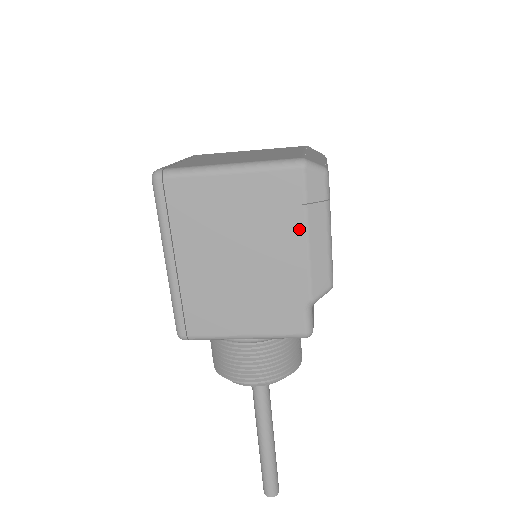
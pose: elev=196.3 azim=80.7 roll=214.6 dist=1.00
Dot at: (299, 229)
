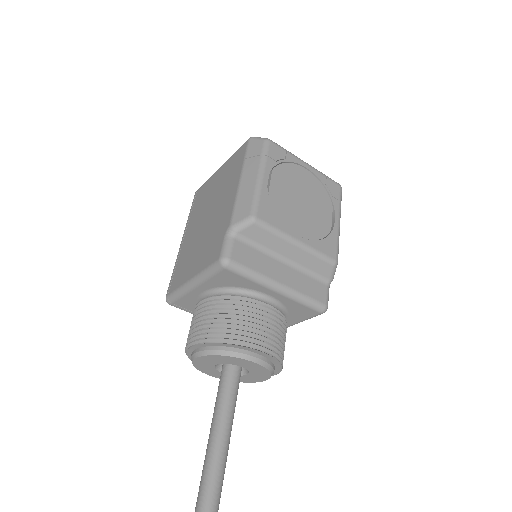
Dot at: (238, 177)
